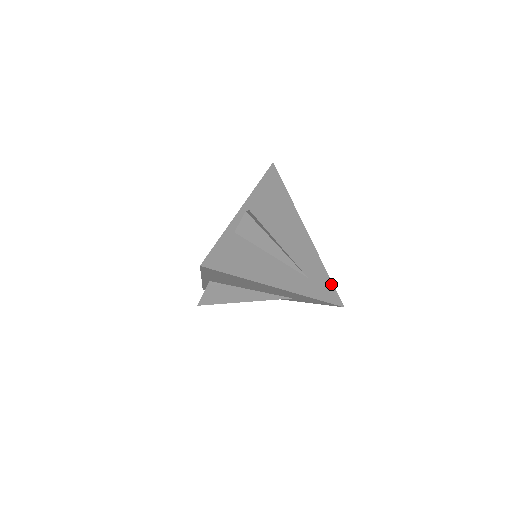
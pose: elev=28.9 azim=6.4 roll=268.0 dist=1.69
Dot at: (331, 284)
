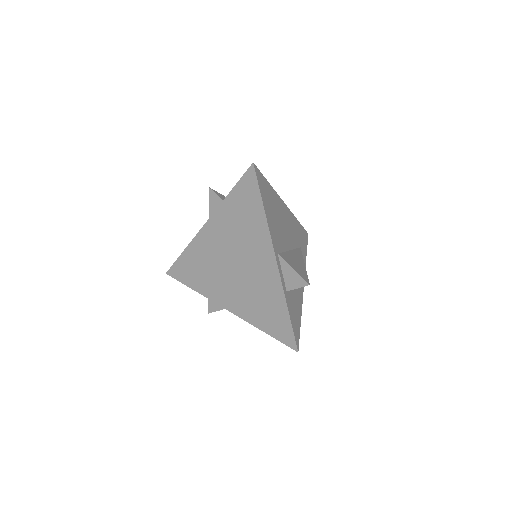
Dot at: (302, 228)
